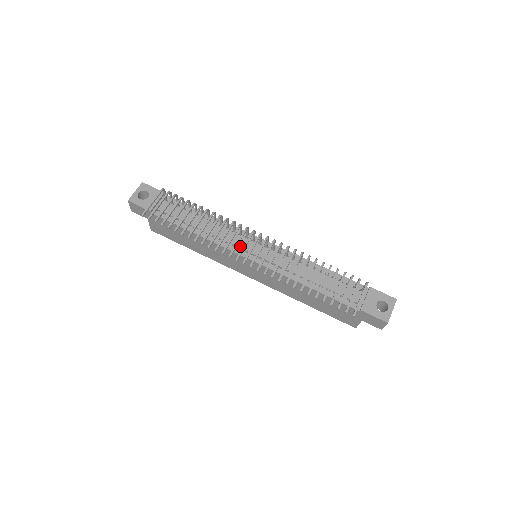
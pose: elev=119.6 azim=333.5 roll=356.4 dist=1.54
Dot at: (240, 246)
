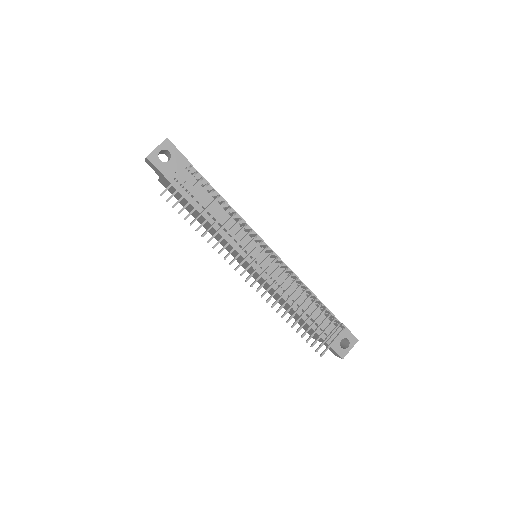
Dot at: occluded
